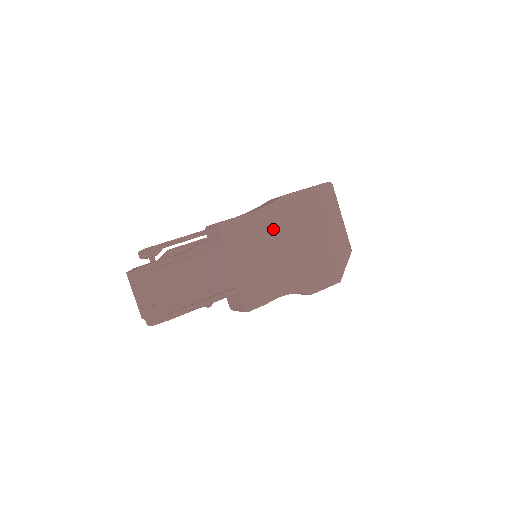
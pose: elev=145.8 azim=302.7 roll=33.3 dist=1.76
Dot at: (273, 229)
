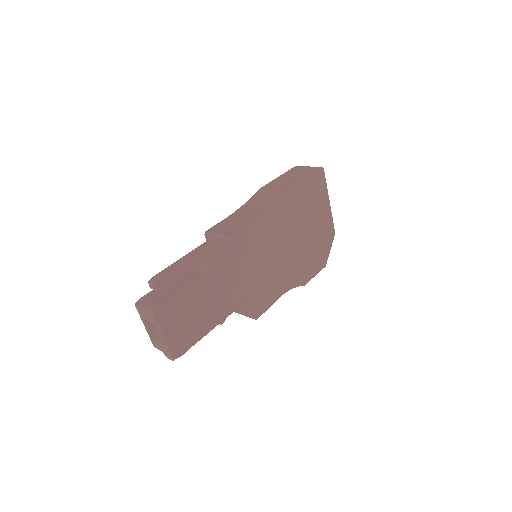
Dot at: (276, 230)
